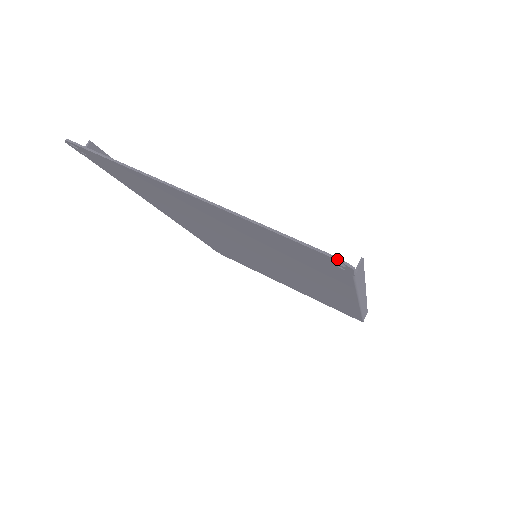
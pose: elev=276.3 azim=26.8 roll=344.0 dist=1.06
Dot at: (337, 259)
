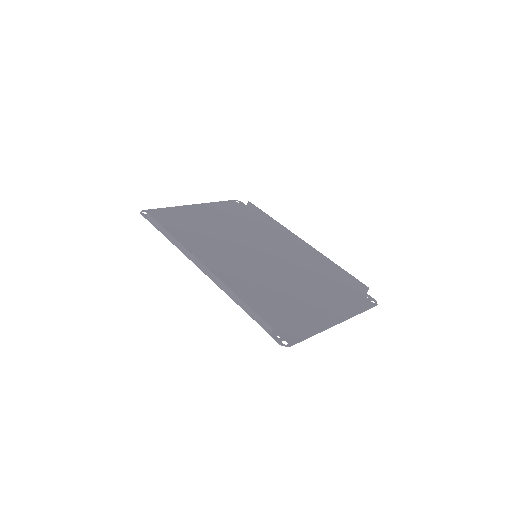
Dot at: occluded
